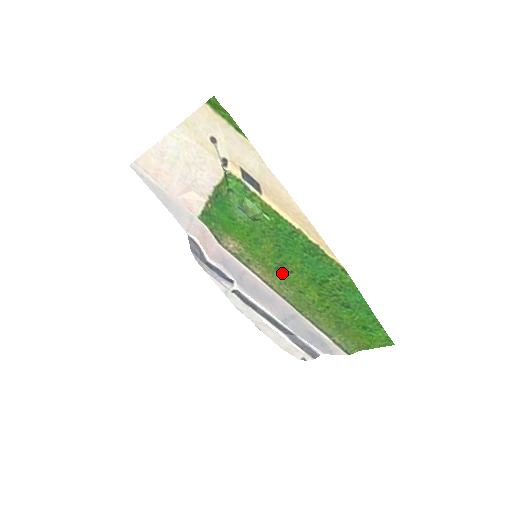
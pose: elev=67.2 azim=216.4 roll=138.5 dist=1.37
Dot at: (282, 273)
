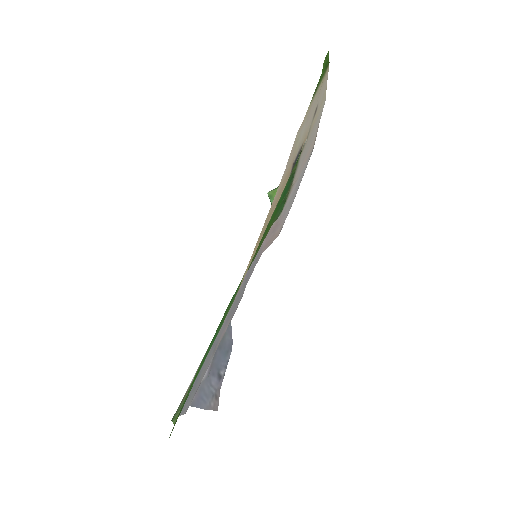
Dot at: occluded
